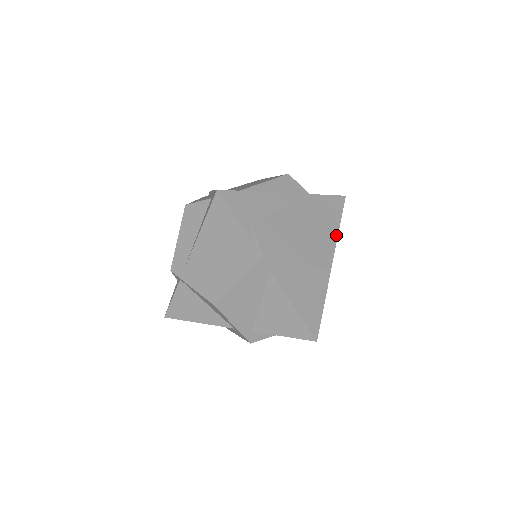
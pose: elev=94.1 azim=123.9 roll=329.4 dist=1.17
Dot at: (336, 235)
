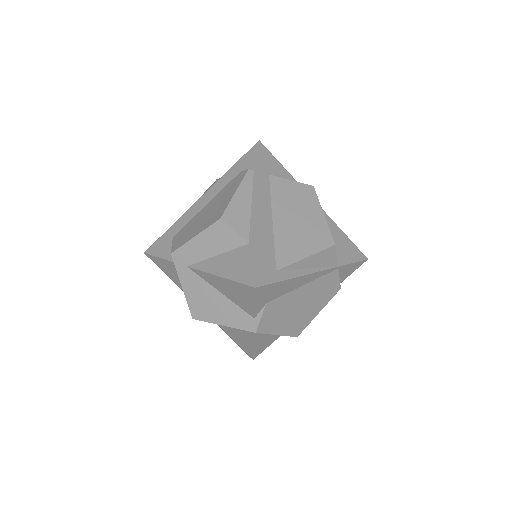
Dot at: occluded
